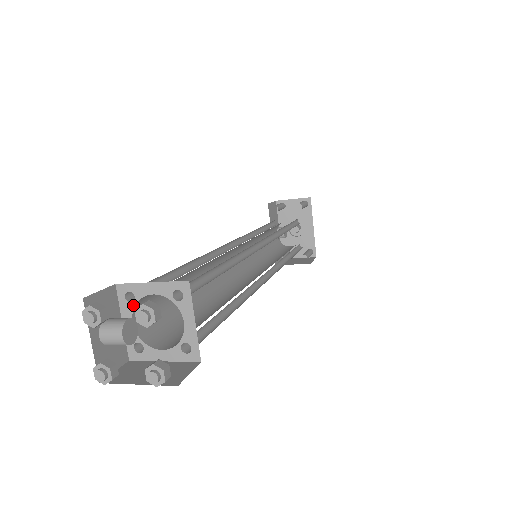
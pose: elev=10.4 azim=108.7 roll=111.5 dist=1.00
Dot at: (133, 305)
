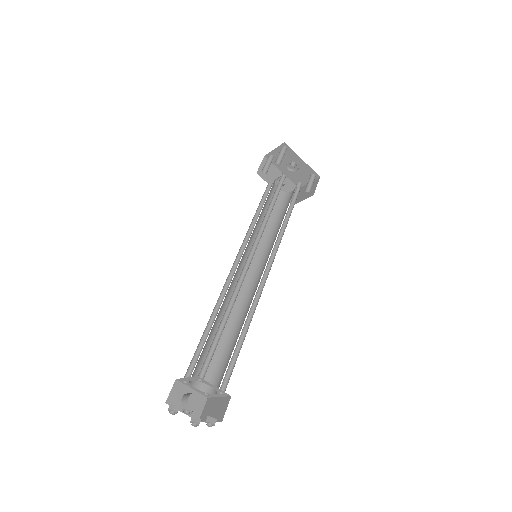
Dot at: (189, 384)
